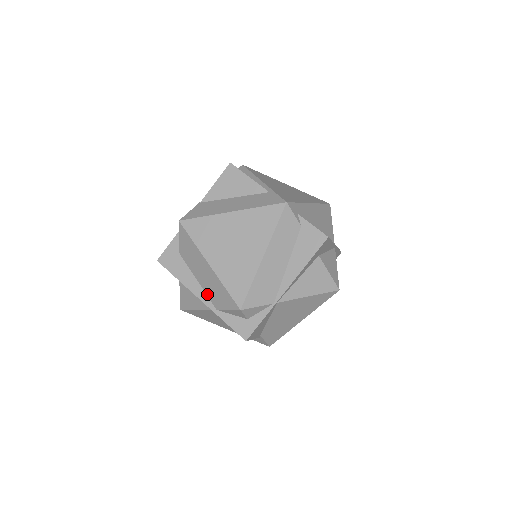
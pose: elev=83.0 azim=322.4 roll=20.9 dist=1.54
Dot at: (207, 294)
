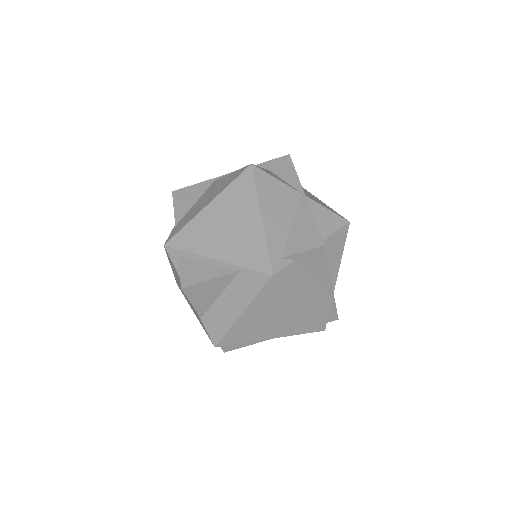
Dot at: occluded
